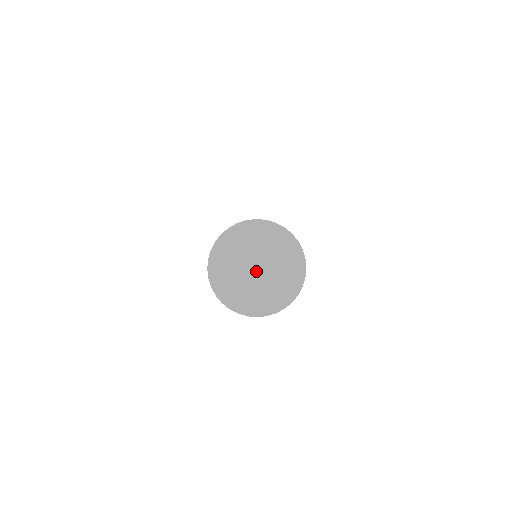
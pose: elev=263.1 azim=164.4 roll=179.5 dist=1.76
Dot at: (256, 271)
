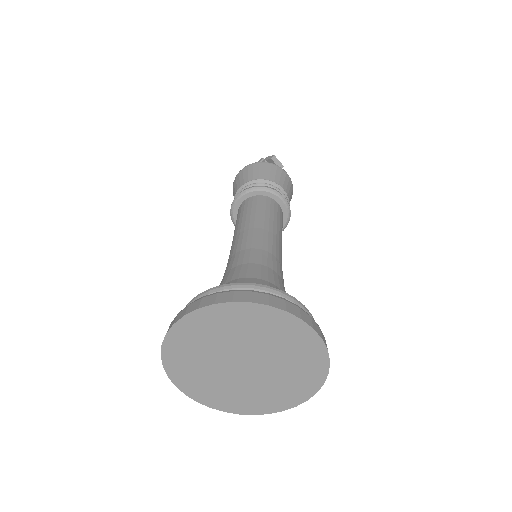
Dot at: (247, 367)
